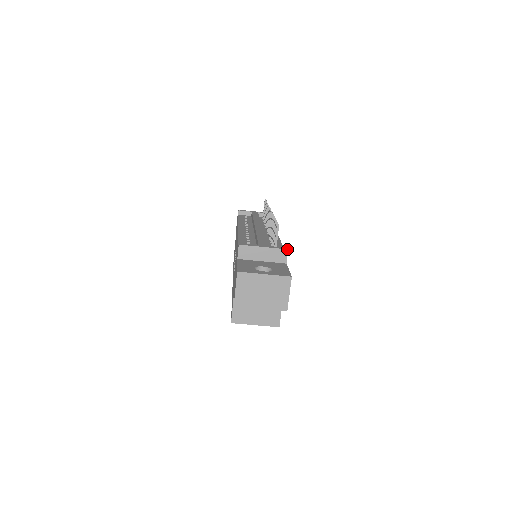
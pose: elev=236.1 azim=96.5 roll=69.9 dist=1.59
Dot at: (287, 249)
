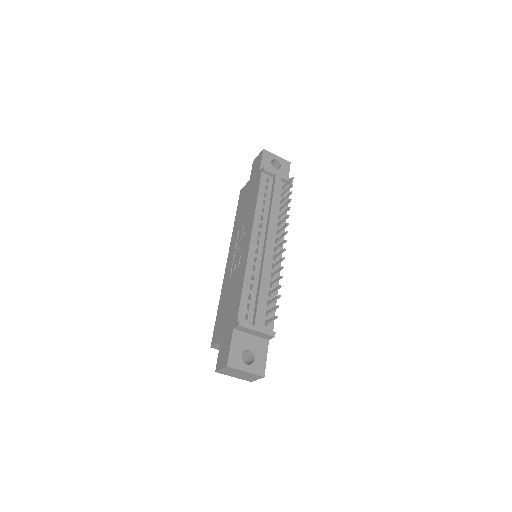
Dot at: occluded
